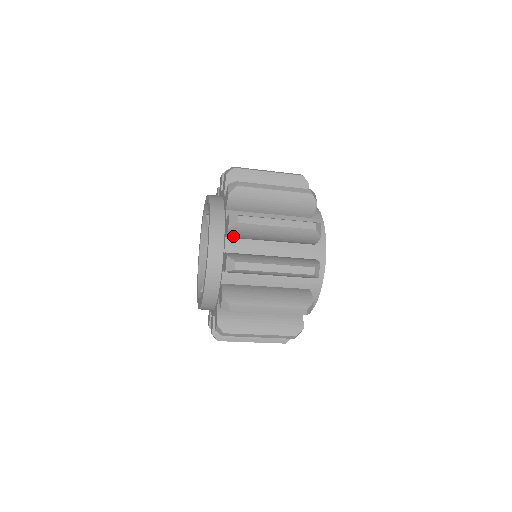
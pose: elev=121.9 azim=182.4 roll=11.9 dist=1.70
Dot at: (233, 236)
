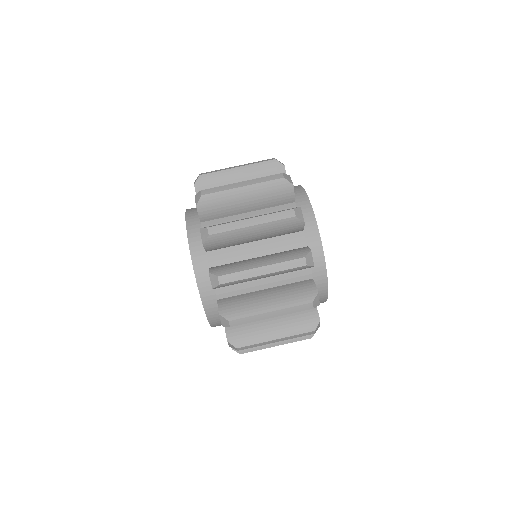
Dot at: (206, 216)
